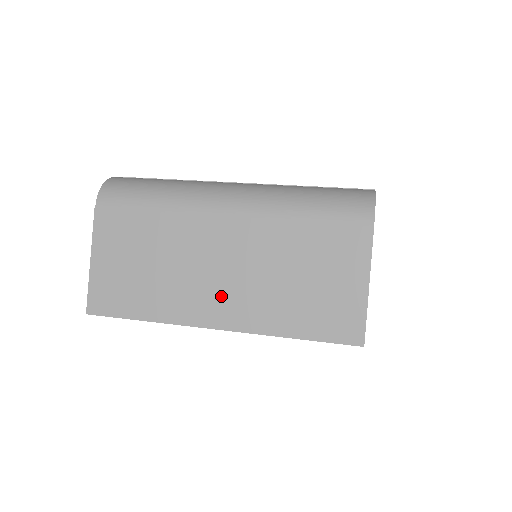
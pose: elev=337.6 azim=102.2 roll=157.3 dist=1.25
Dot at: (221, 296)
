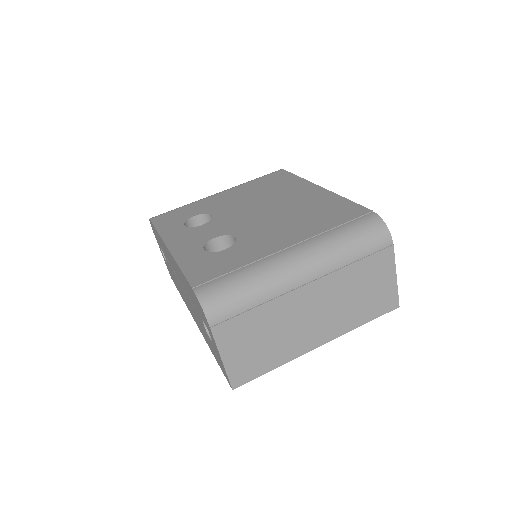
Dot at: (318, 328)
